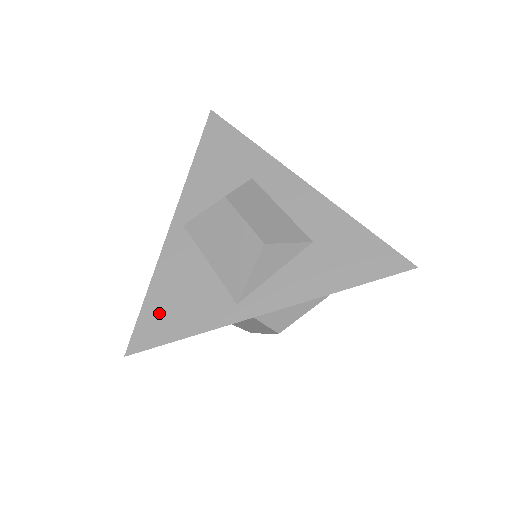
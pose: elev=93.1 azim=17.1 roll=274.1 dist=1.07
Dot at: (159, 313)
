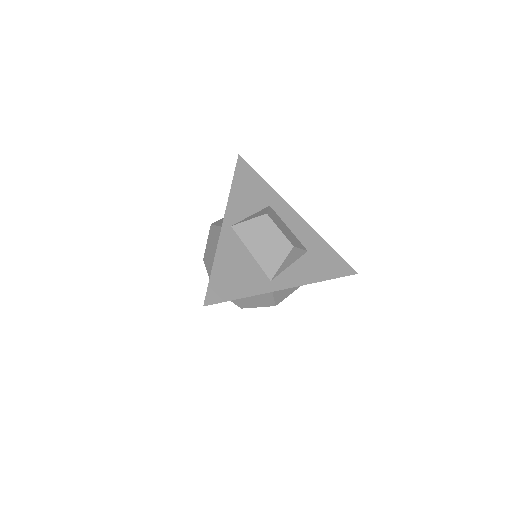
Dot at: (223, 280)
